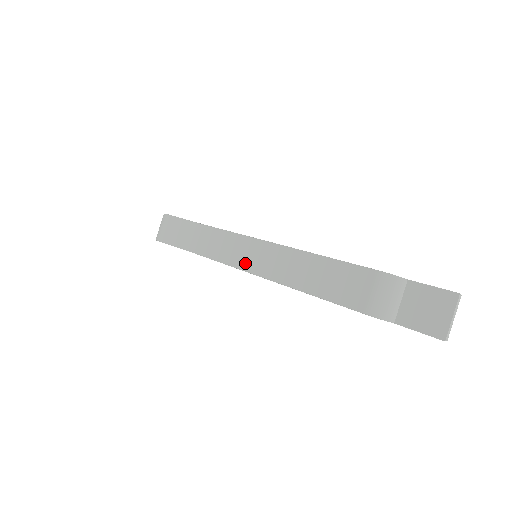
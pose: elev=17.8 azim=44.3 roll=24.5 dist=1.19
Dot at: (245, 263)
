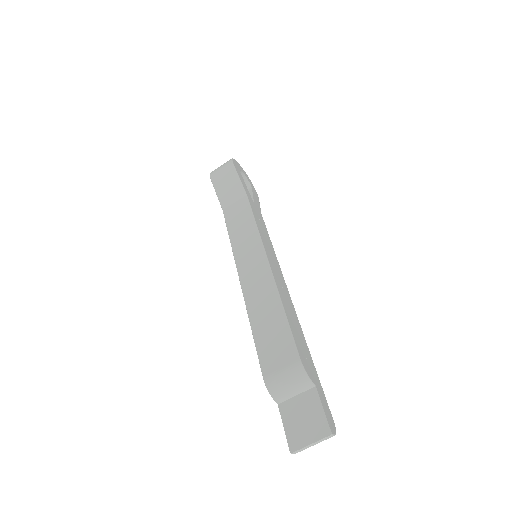
Dot at: (240, 255)
